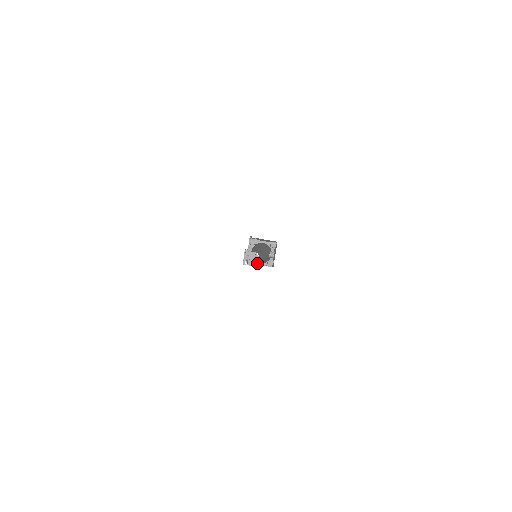
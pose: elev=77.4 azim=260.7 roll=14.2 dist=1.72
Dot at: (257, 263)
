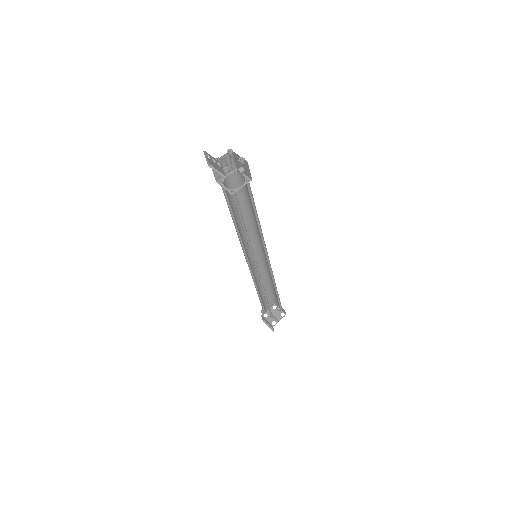
Dot at: (239, 188)
